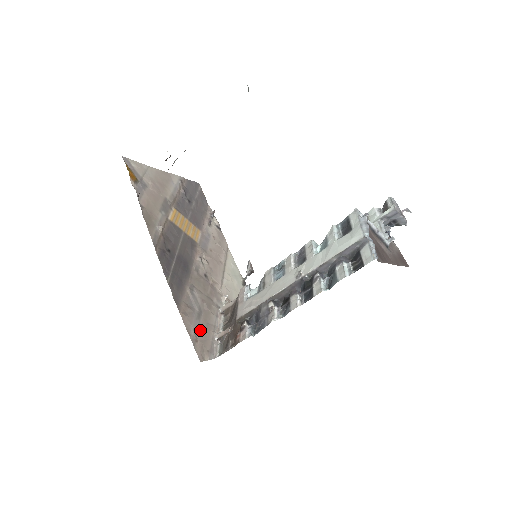
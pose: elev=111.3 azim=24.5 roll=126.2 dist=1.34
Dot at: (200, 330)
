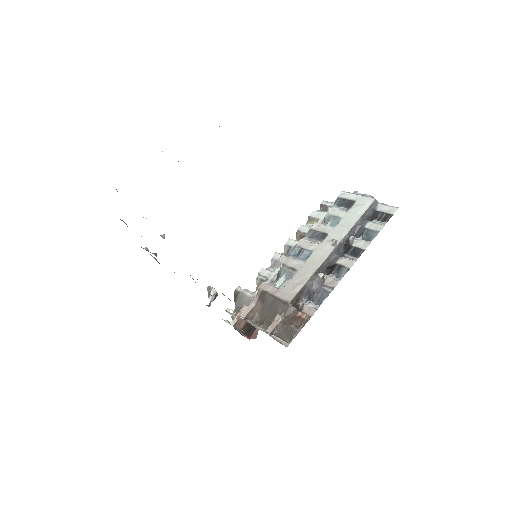
Dot at: occluded
